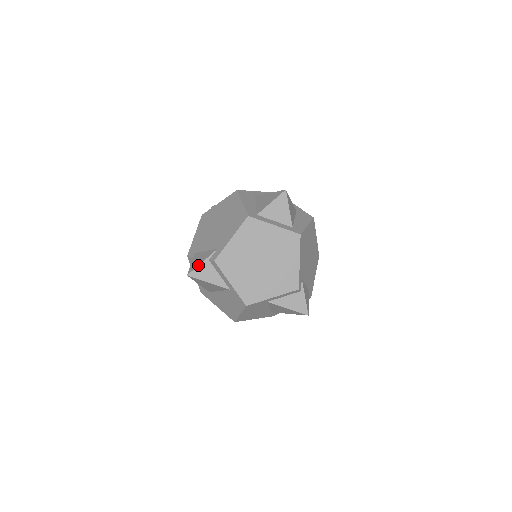
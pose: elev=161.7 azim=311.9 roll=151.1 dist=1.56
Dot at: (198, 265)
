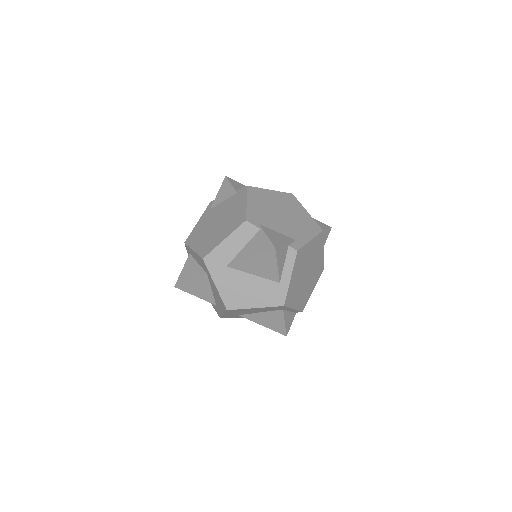
Dot at: (283, 244)
